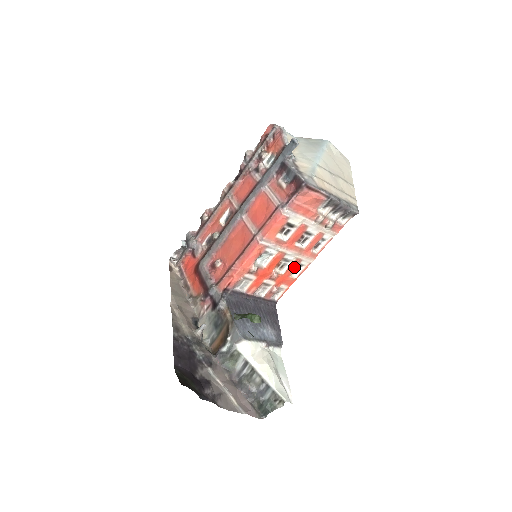
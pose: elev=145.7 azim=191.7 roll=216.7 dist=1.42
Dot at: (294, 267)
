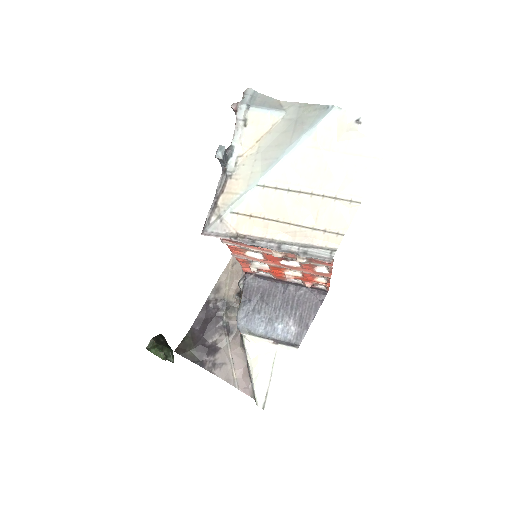
Dot at: (310, 275)
